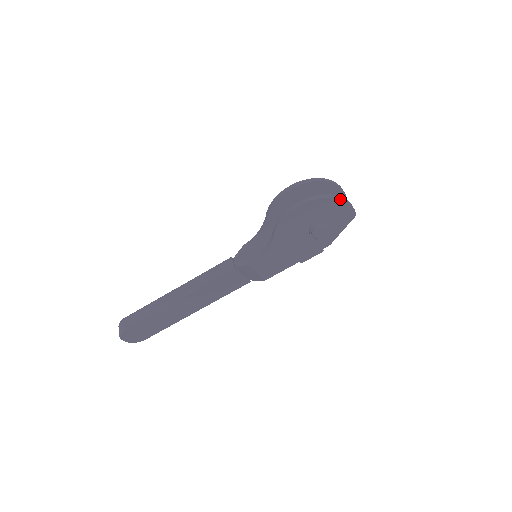
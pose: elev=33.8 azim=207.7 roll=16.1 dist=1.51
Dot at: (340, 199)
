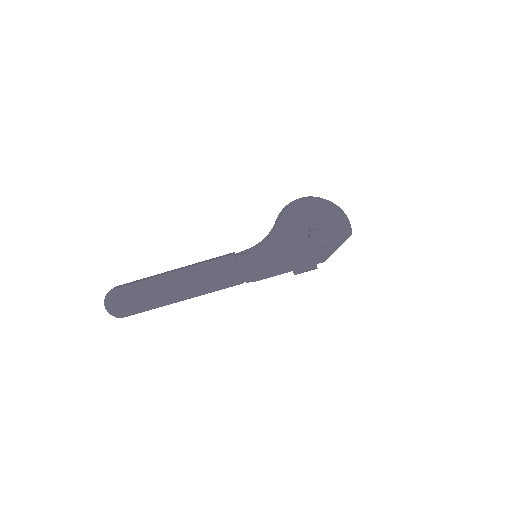
Dot at: (339, 208)
